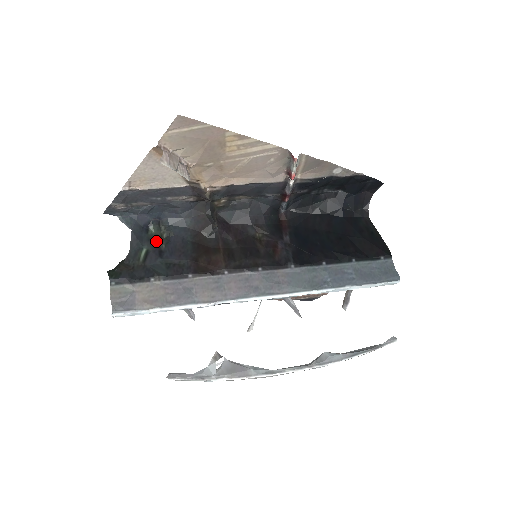
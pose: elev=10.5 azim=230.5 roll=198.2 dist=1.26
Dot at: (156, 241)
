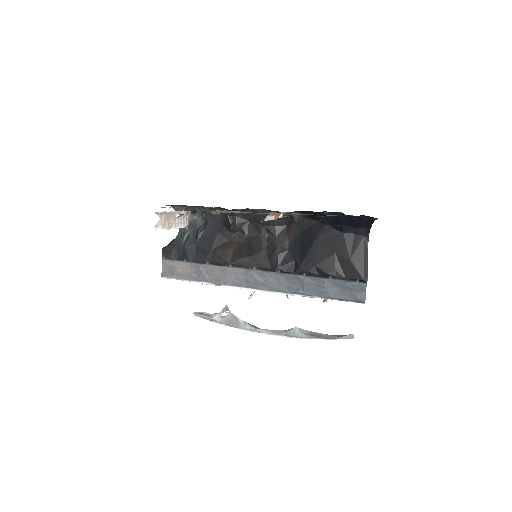
Dot at: (197, 227)
